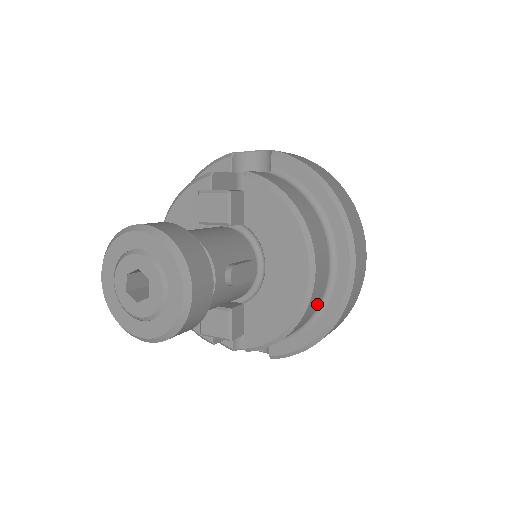
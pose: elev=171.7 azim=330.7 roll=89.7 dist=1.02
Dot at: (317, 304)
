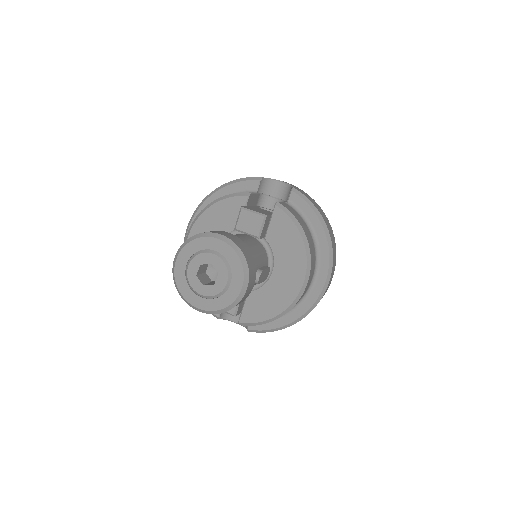
Dot at: occluded
